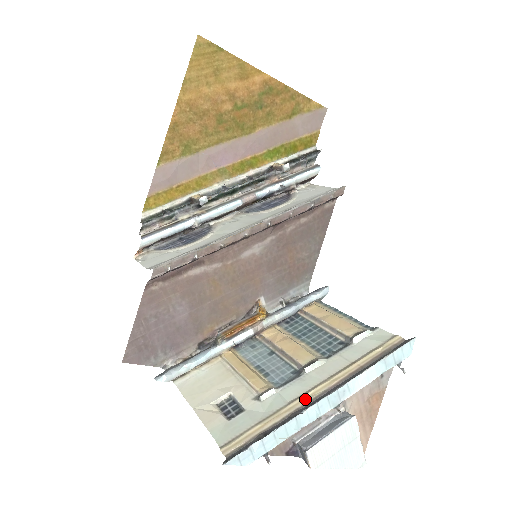
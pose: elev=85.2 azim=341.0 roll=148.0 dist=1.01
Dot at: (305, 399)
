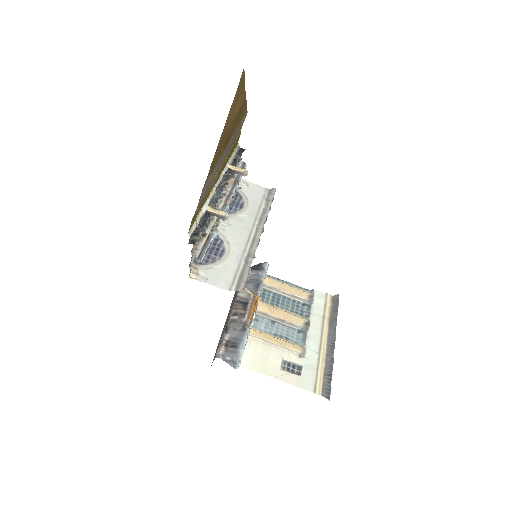
Dot at: (324, 348)
